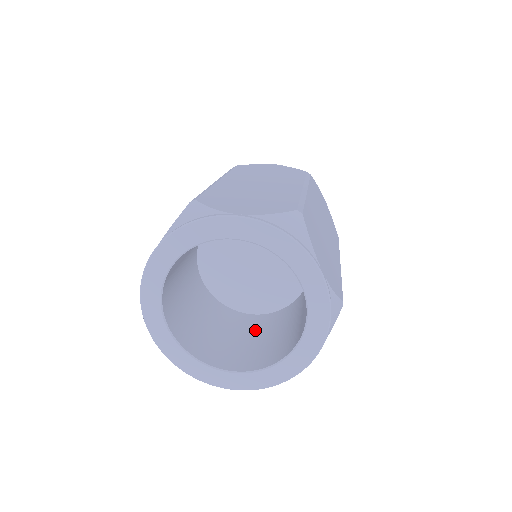
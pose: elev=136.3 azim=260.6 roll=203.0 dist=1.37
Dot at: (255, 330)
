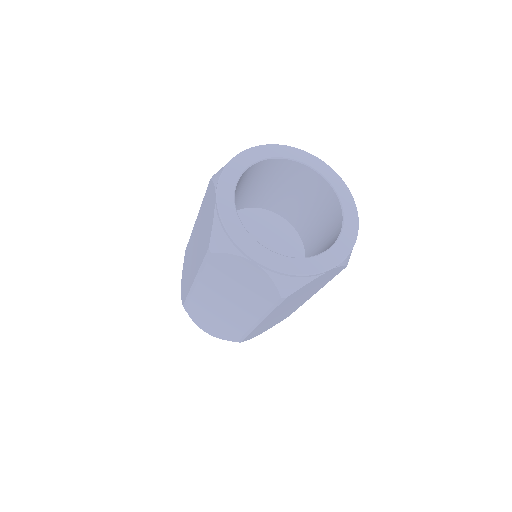
Dot at: occluded
